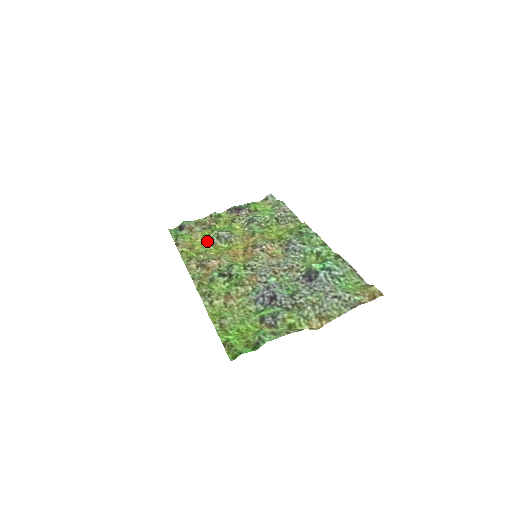
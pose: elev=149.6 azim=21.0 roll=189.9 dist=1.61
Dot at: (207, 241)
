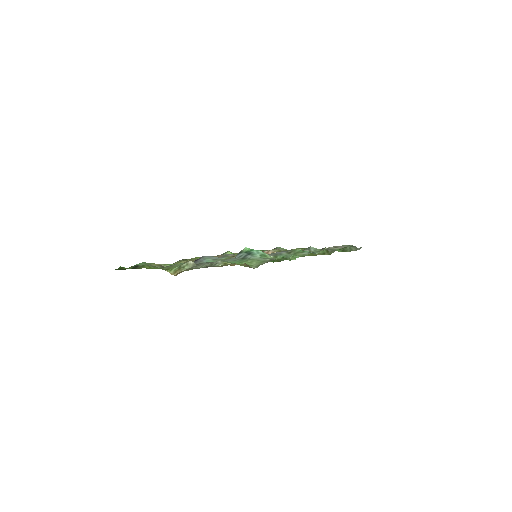
Dot at: occluded
